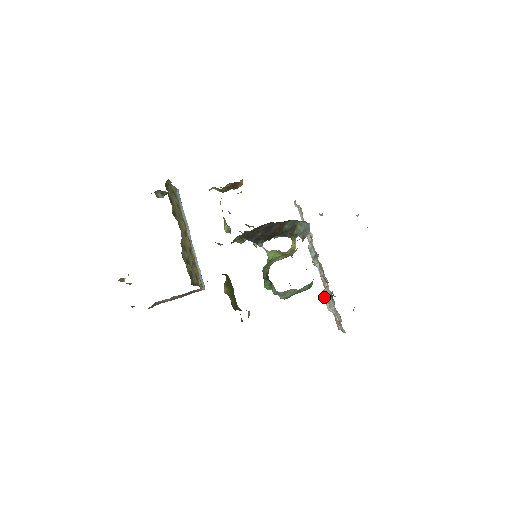
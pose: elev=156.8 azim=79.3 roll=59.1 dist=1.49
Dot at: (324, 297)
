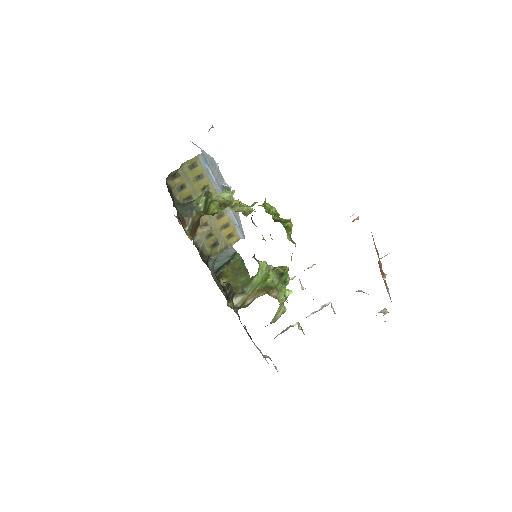
Dot at: occluded
